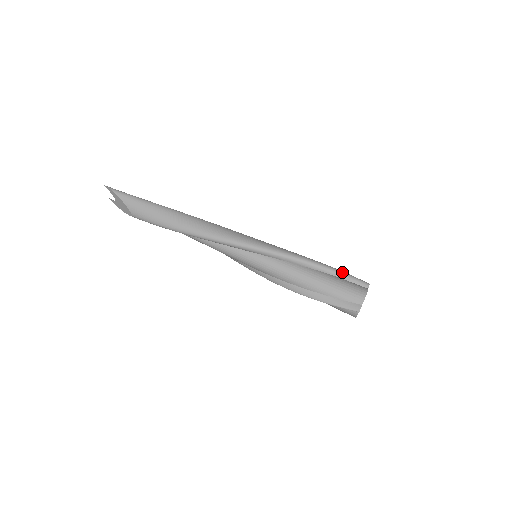
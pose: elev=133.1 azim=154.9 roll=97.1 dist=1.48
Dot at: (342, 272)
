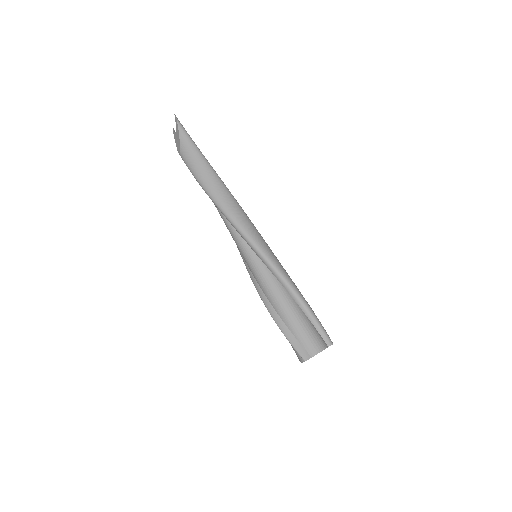
Dot at: (316, 318)
